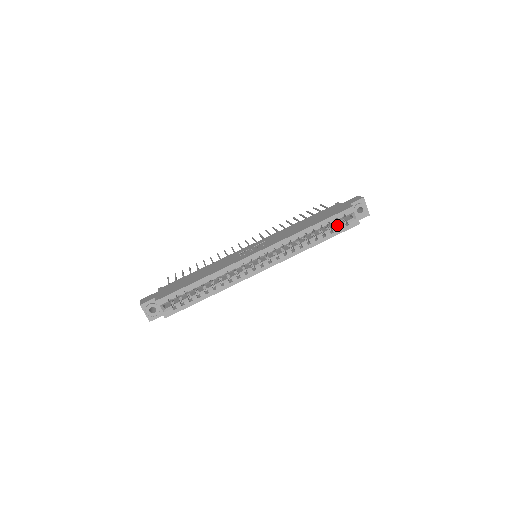
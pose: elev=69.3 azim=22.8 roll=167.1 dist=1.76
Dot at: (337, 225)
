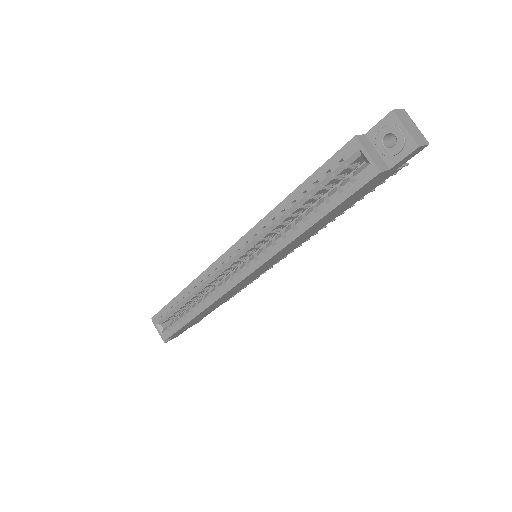
Dot at: (342, 184)
